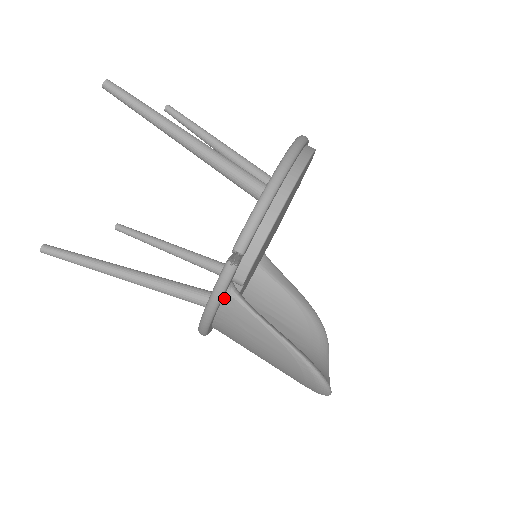
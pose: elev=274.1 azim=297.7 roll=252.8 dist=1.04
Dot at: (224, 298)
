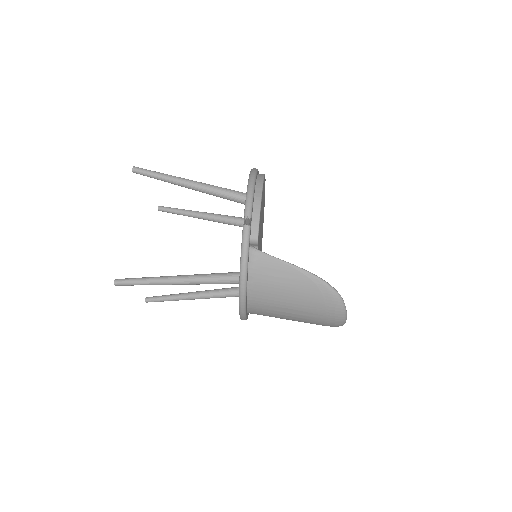
Dot at: (250, 255)
